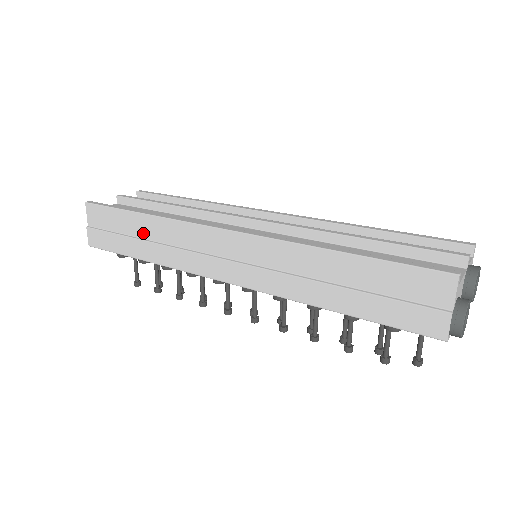
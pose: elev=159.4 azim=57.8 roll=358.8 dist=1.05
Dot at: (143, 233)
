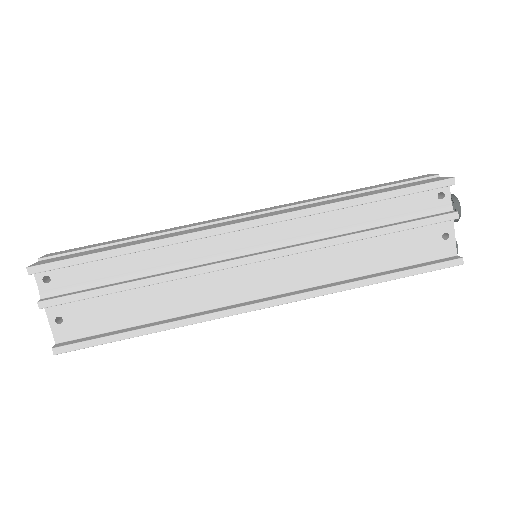
Dot at: occluded
